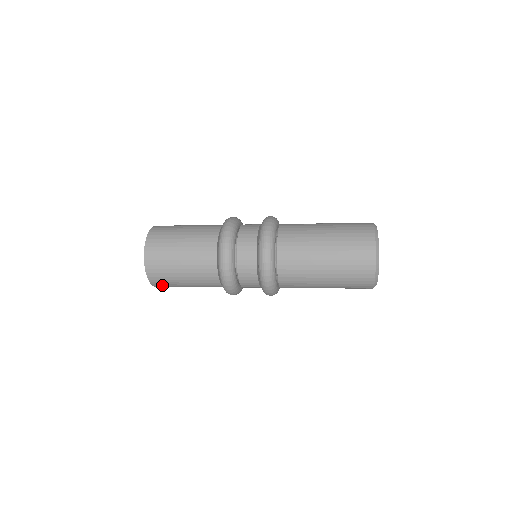
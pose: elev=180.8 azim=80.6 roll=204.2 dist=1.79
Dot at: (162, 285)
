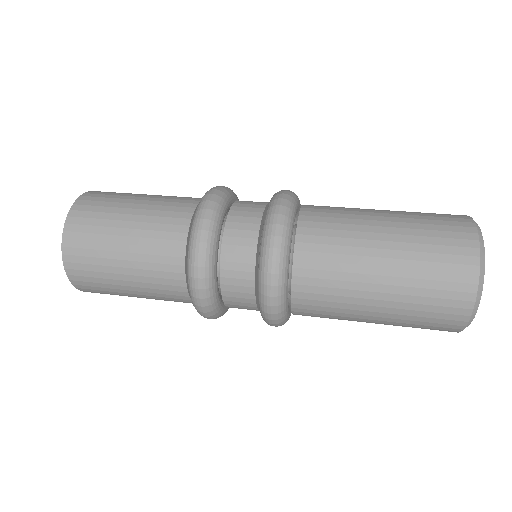
Dot at: occluded
